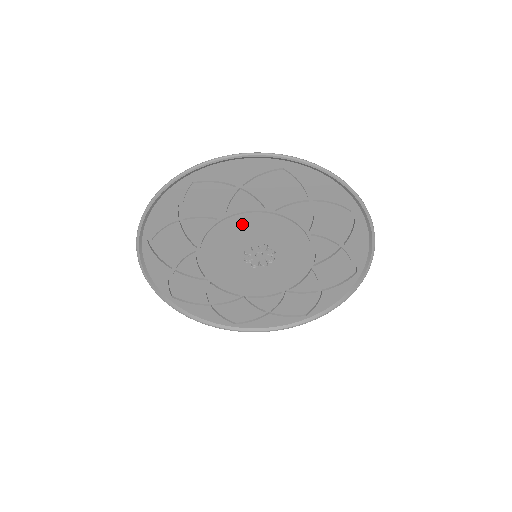
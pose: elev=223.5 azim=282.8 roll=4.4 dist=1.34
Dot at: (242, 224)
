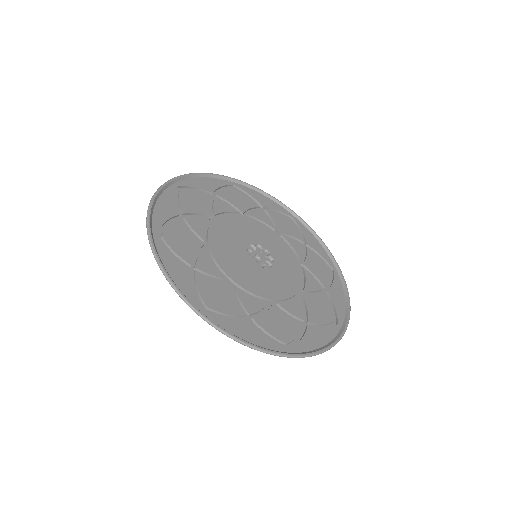
Dot at: (256, 227)
